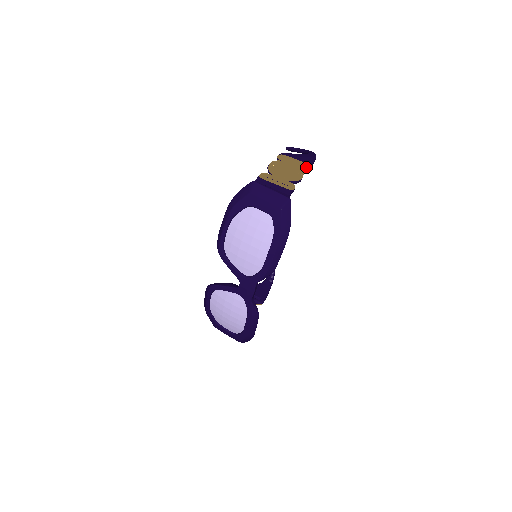
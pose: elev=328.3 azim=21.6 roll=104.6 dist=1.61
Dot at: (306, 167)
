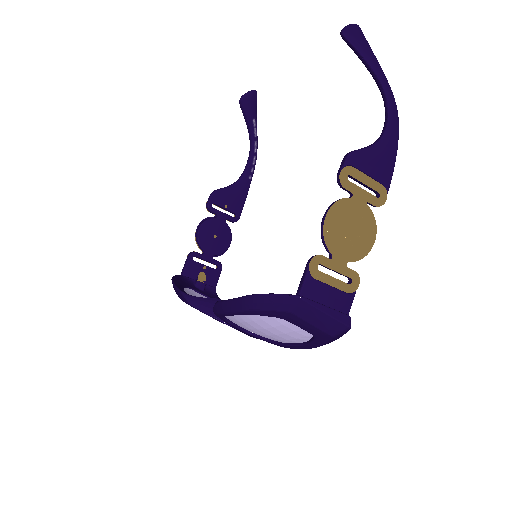
Dot at: (382, 202)
